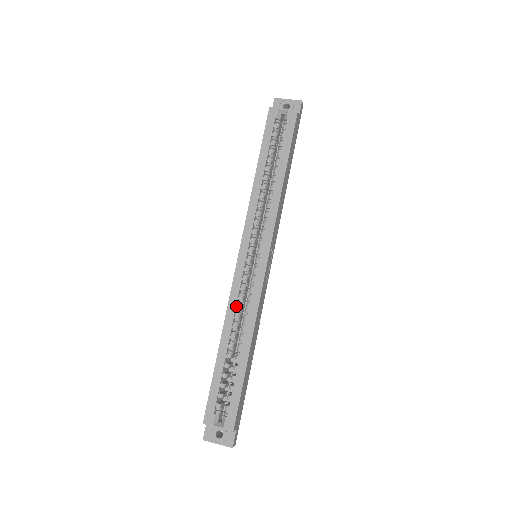
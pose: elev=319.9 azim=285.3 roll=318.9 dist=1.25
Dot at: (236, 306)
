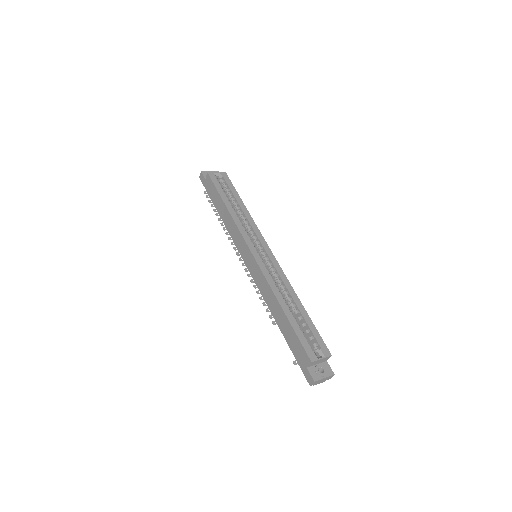
Dot at: (273, 282)
